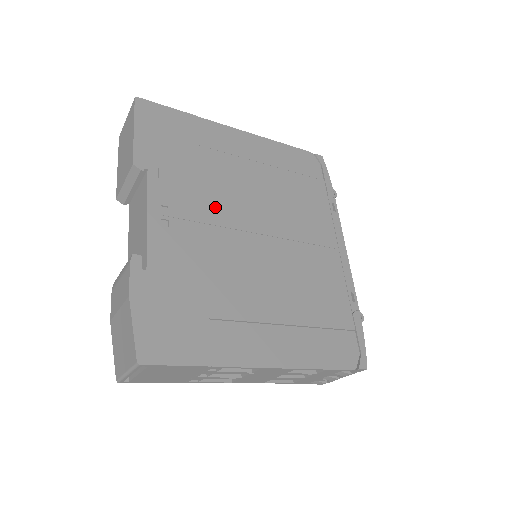
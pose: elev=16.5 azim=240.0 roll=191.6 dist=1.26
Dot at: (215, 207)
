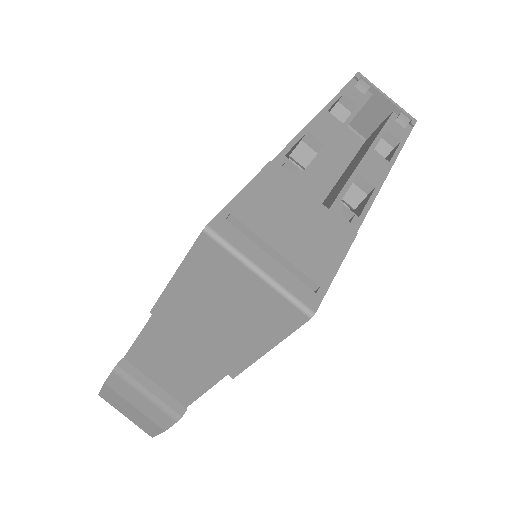
Dot at: occluded
